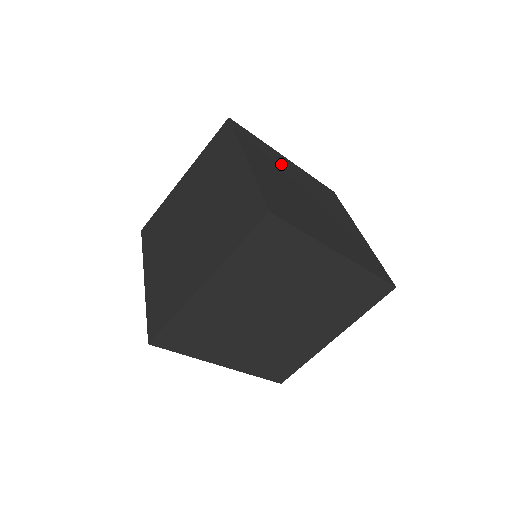
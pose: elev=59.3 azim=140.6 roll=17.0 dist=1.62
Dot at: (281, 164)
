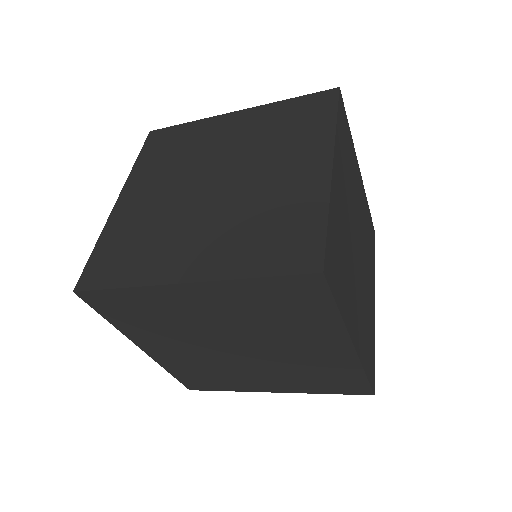
Dot at: (343, 226)
